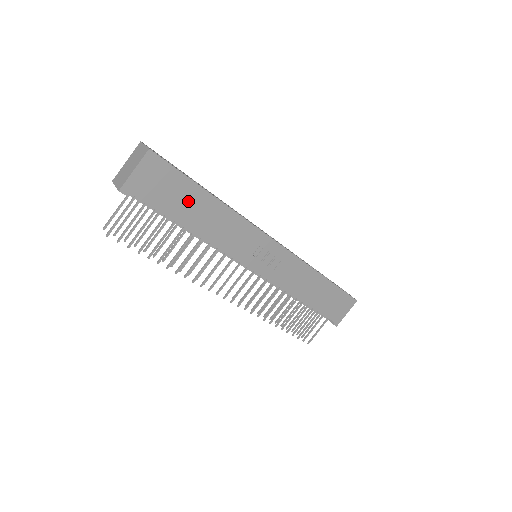
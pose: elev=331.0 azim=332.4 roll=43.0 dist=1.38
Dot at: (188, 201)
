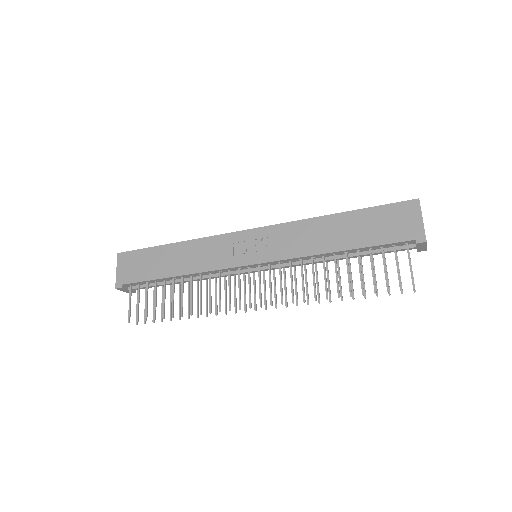
Dot at: (159, 260)
